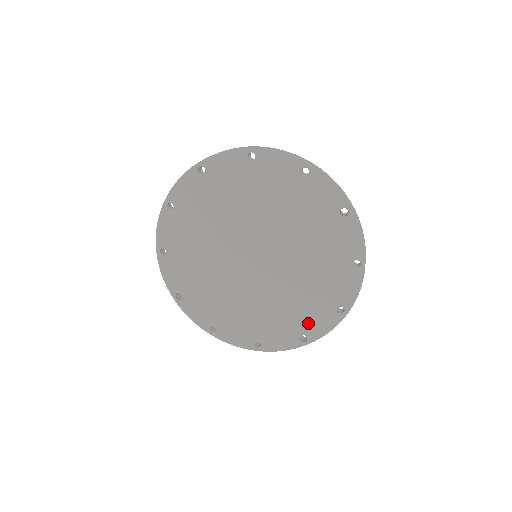
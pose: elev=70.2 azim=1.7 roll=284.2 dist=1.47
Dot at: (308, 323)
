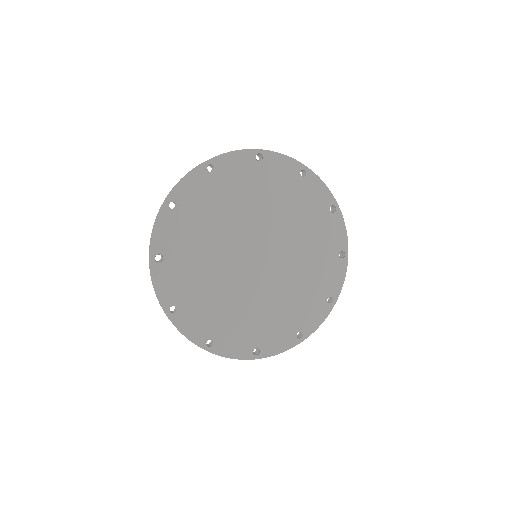
Dot at: (332, 243)
